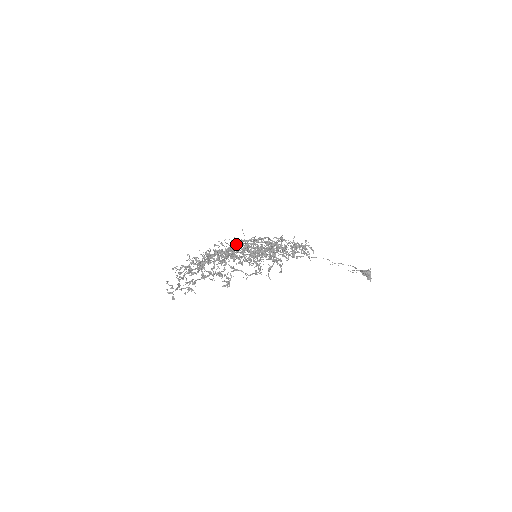
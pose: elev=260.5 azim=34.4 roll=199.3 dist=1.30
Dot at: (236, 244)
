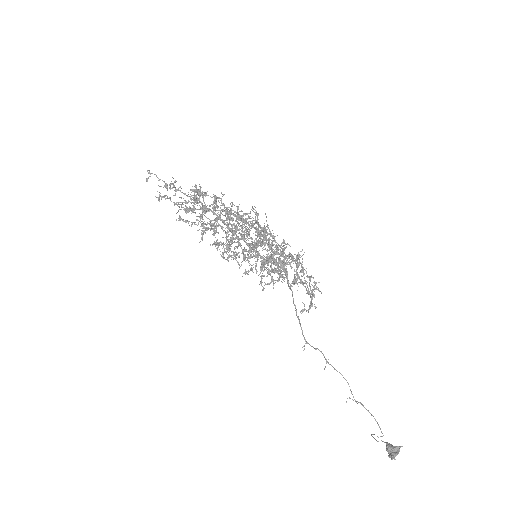
Dot at: occluded
